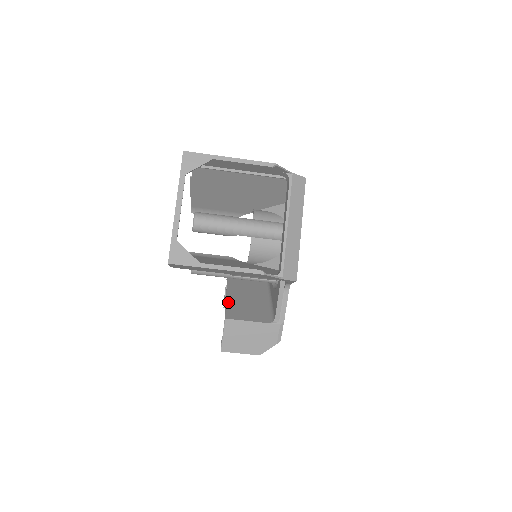
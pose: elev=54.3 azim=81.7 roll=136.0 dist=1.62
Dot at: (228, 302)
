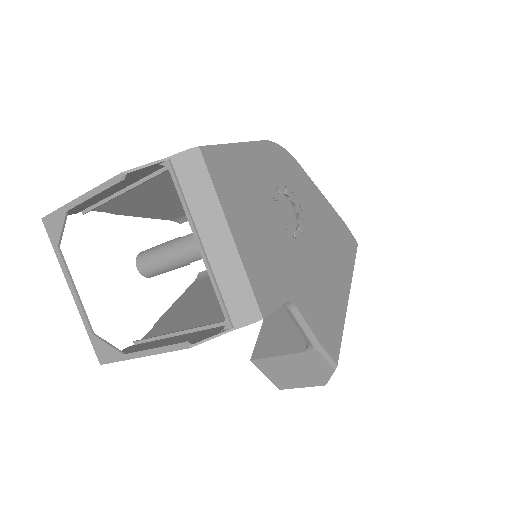
Dot at: (264, 321)
